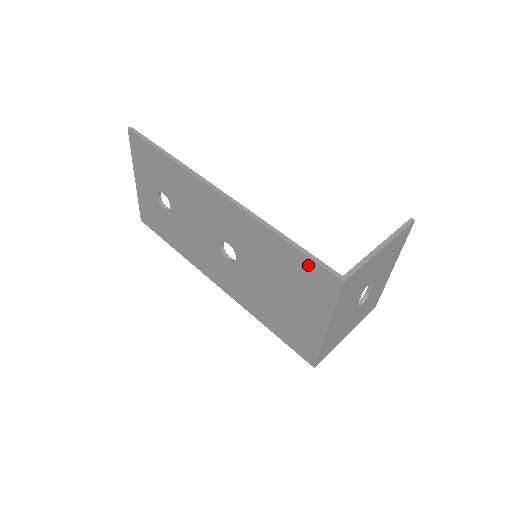
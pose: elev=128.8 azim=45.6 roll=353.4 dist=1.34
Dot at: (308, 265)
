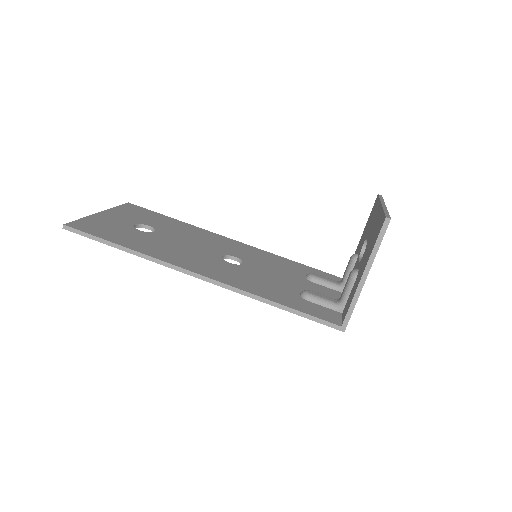
Dot at: occluded
